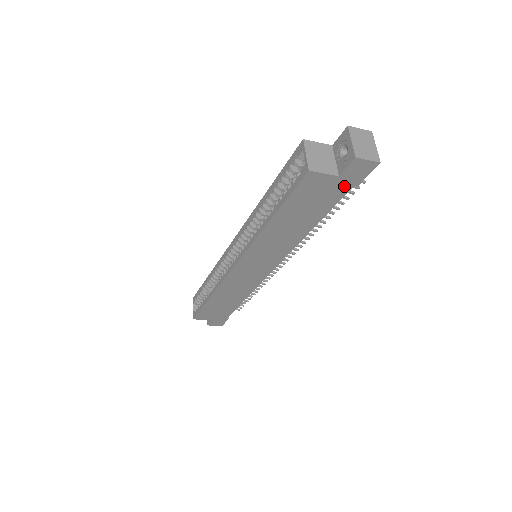
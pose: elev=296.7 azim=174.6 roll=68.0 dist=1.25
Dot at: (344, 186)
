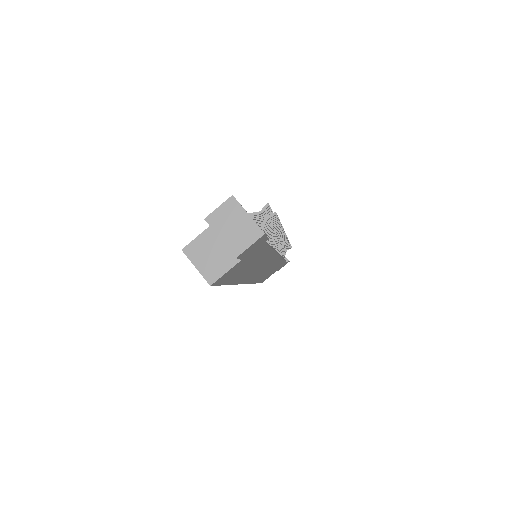
Dot at: (257, 249)
